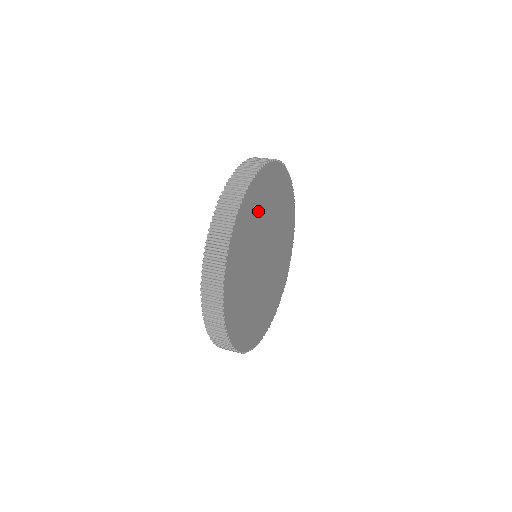
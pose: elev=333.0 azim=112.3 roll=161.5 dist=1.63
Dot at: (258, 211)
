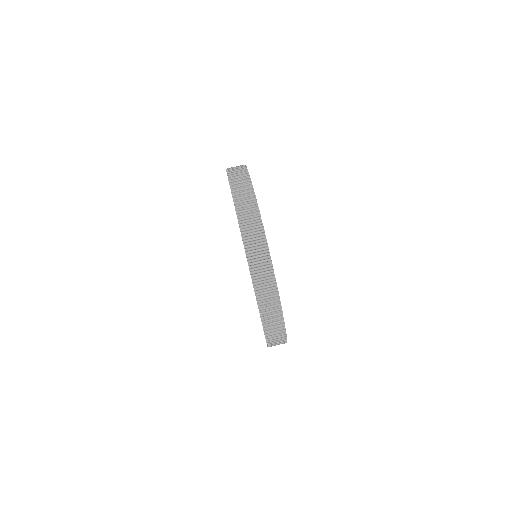
Dot at: occluded
